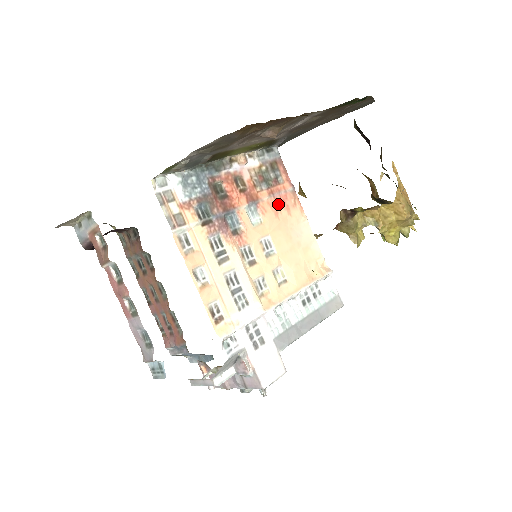
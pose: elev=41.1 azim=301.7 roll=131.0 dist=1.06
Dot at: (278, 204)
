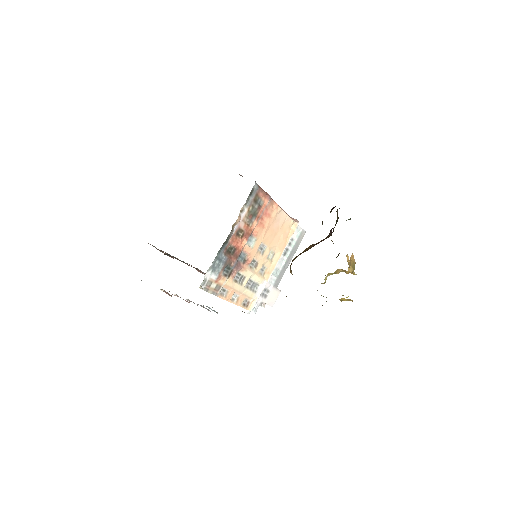
Dot at: (263, 219)
